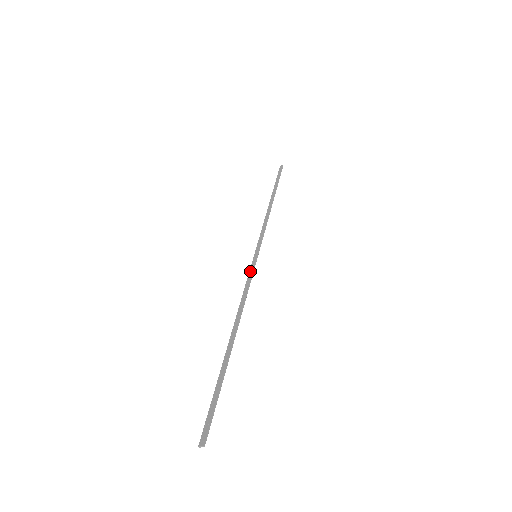
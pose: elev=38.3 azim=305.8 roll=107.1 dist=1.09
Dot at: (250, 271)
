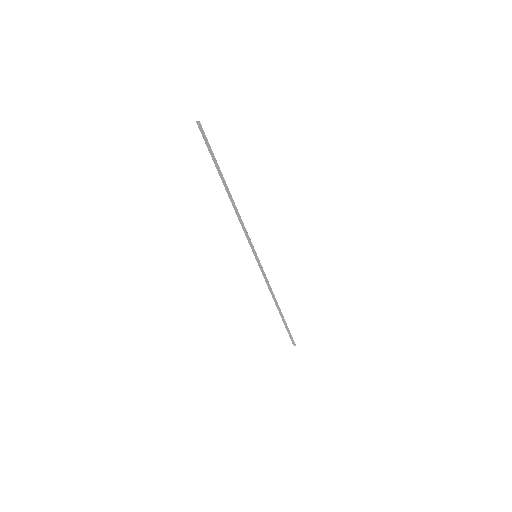
Dot at: (261, 269)
